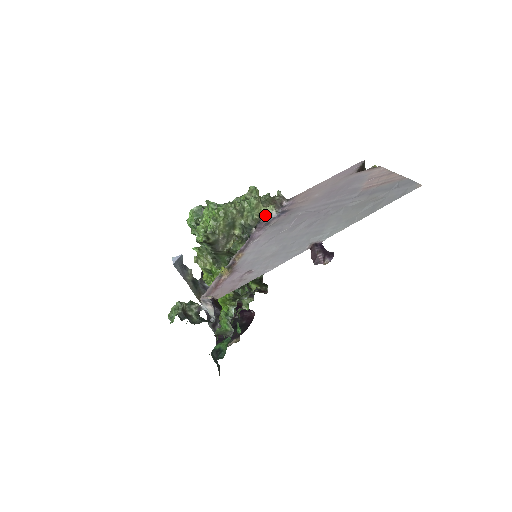
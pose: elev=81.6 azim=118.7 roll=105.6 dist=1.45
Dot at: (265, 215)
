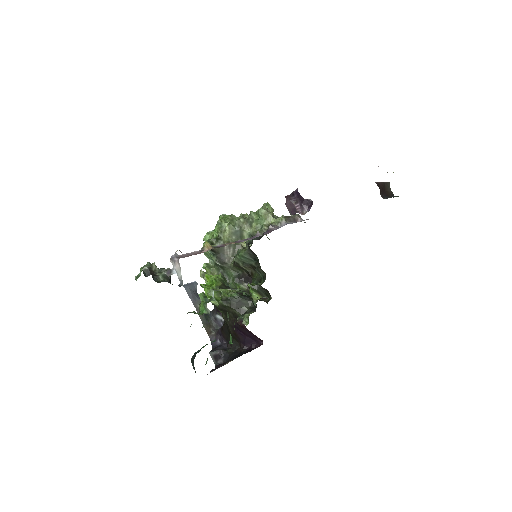
Dot at: (274, 225)
